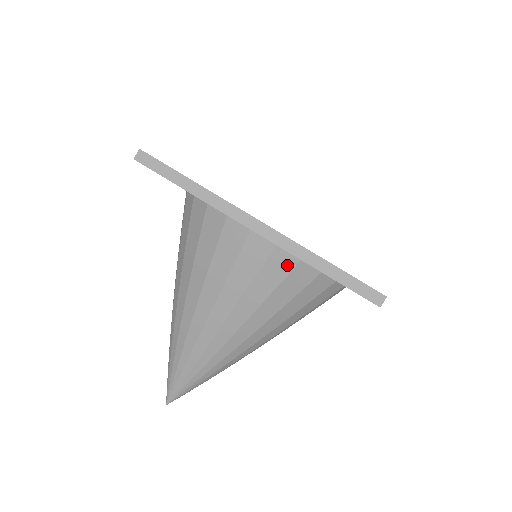
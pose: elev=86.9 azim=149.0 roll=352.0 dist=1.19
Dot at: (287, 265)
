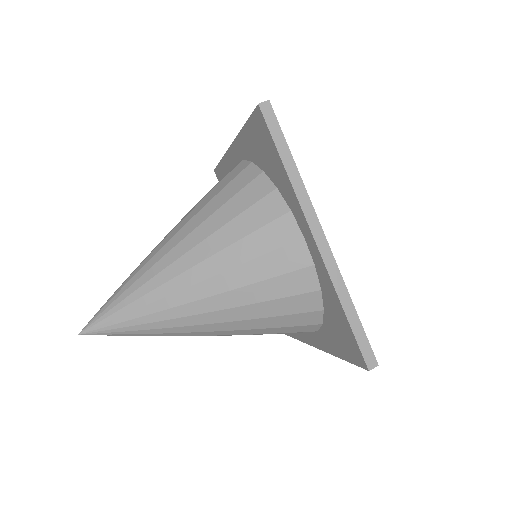
Dot at: (307, 286)
